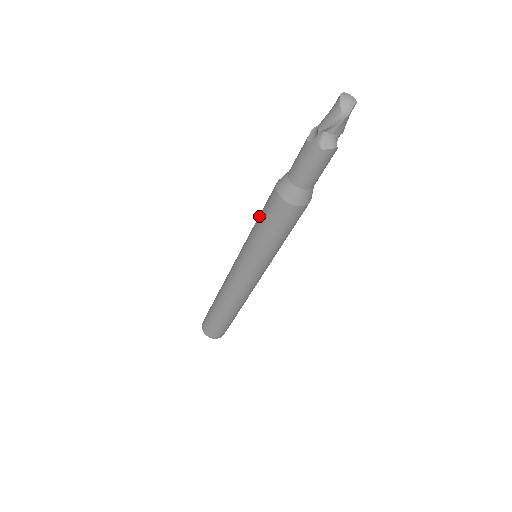
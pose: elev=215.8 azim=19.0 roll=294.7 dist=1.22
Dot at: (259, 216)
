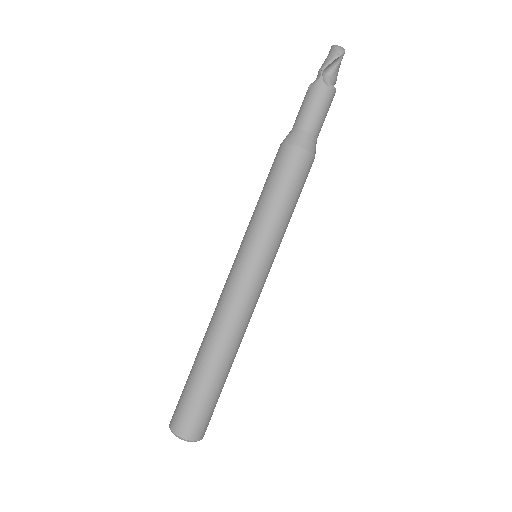
Dot at: (263, 188)
